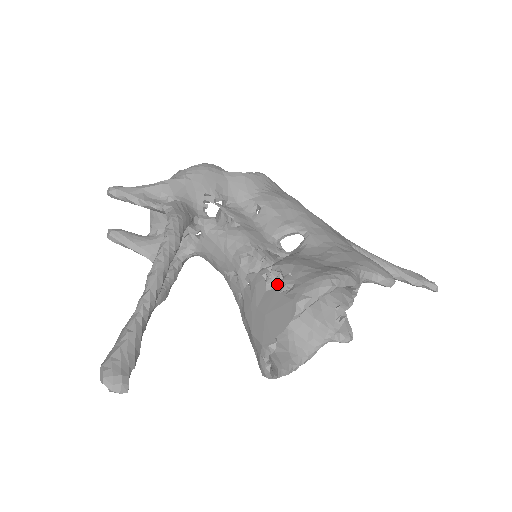
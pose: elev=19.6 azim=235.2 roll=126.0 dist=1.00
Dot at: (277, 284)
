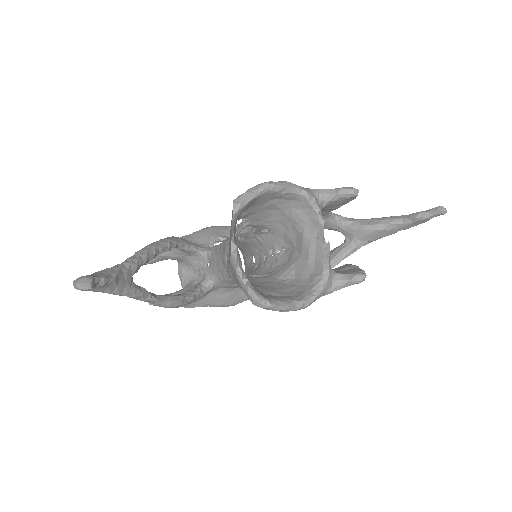
Dot at: occluded
